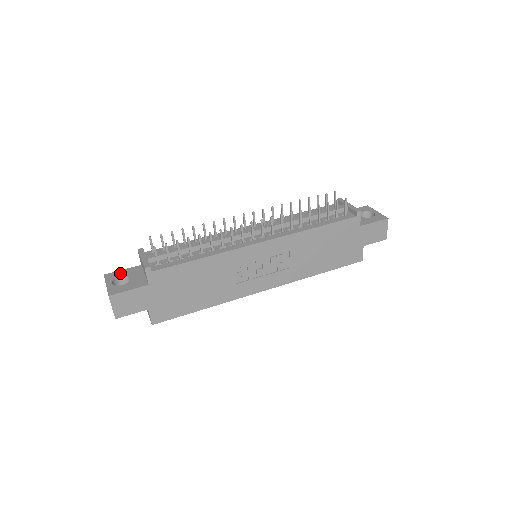
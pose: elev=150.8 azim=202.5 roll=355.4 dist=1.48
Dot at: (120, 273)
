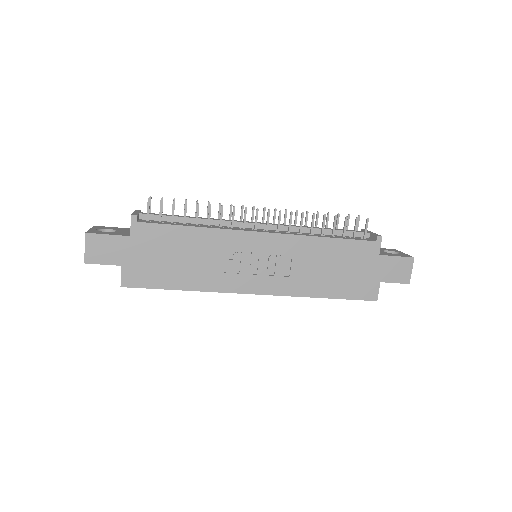
Dot at: (110, 227)
